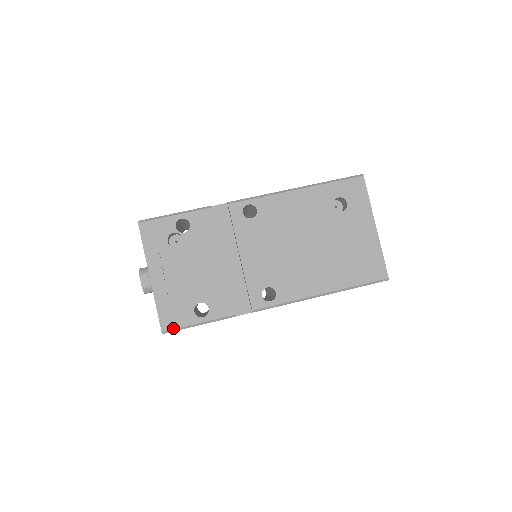
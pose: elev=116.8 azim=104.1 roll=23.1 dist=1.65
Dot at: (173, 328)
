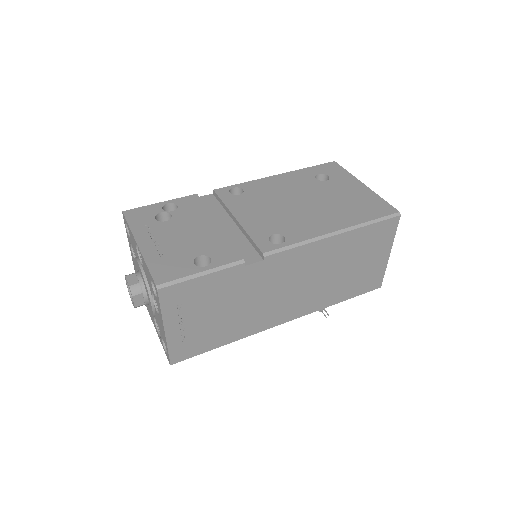
Dot at: (170, 280)
